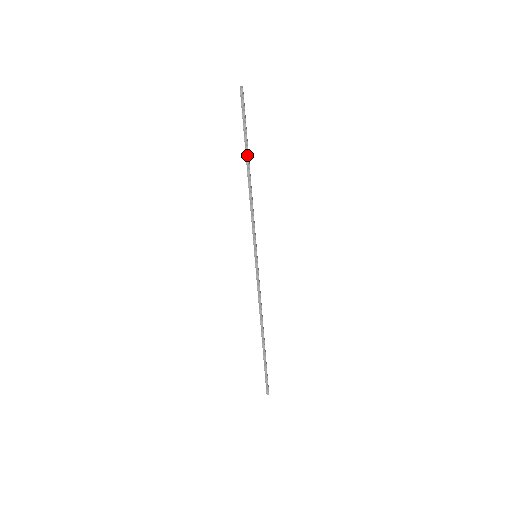
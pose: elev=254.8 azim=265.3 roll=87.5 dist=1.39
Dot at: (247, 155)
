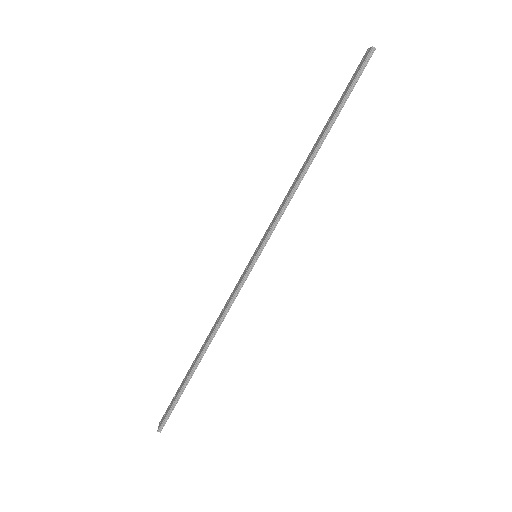
Dot at: (327, 131)
